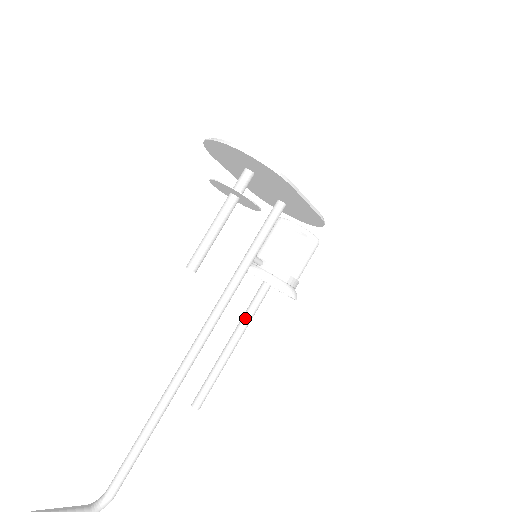
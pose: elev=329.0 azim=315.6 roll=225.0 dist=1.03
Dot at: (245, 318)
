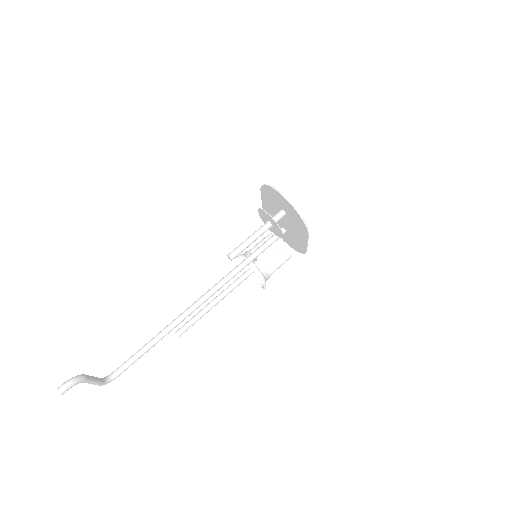
Dot at: (229, 289)
